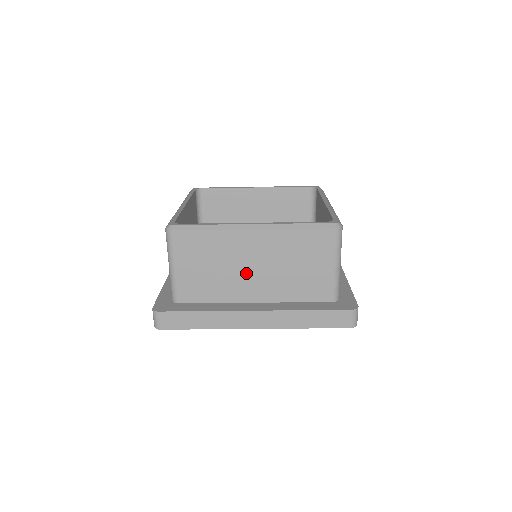
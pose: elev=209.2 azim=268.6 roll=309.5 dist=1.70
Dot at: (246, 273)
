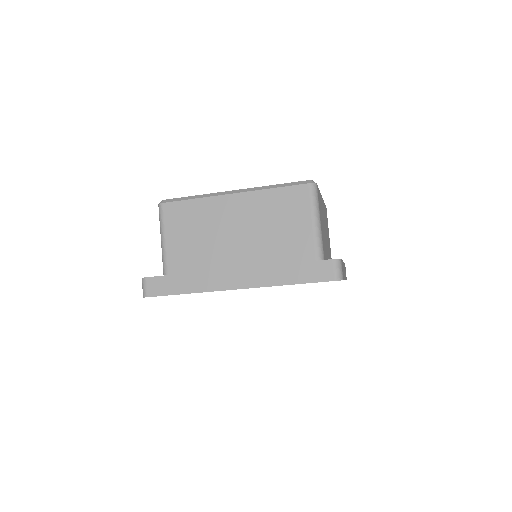
Dot at: (229, 238)
